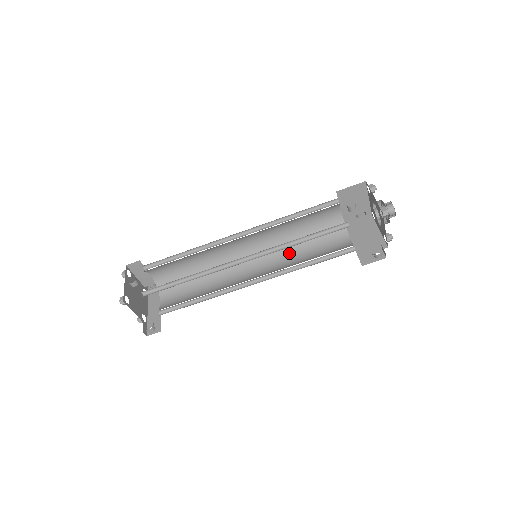
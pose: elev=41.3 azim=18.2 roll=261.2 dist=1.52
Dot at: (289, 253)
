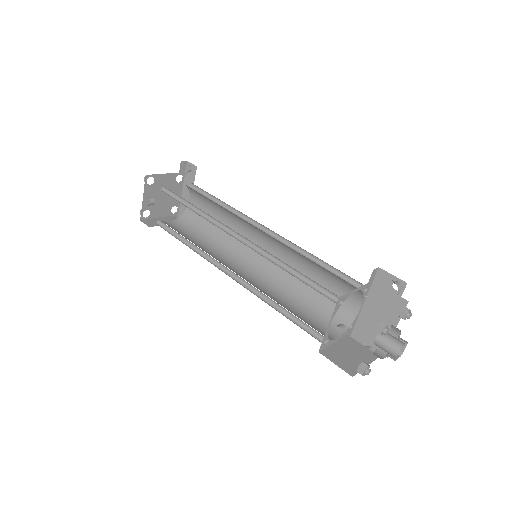
Dot at: (299, 261)
